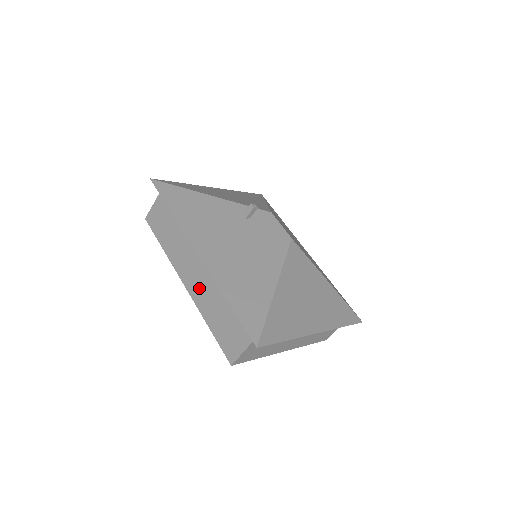
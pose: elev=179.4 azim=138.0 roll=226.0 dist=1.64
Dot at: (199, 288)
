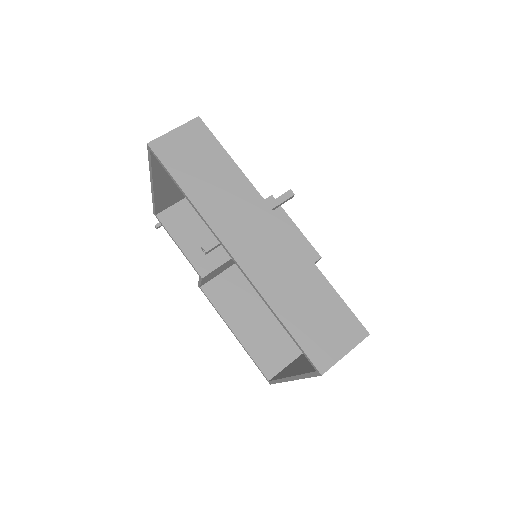
Dot at: (265, 262)
